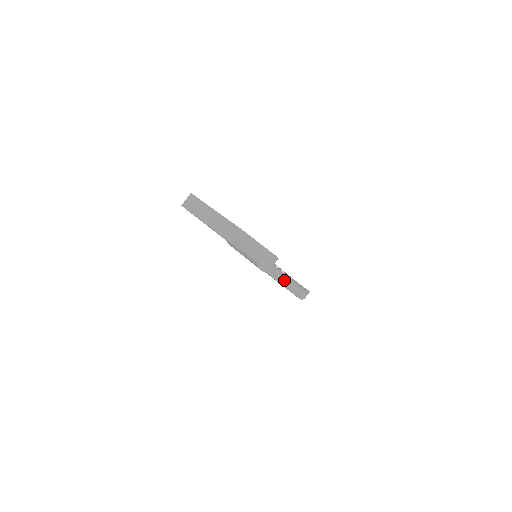
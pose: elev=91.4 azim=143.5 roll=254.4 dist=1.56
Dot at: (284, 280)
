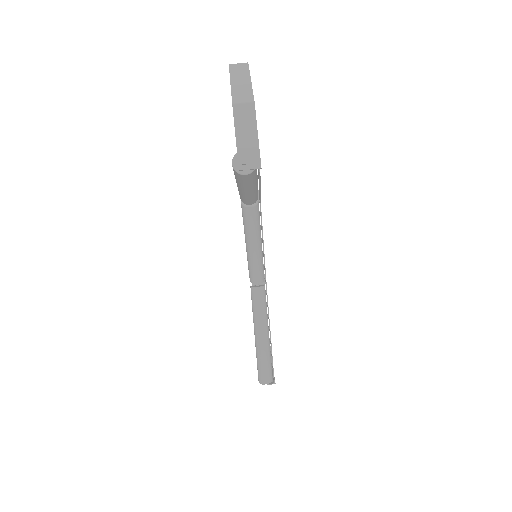
Dot at: (262, 337)
